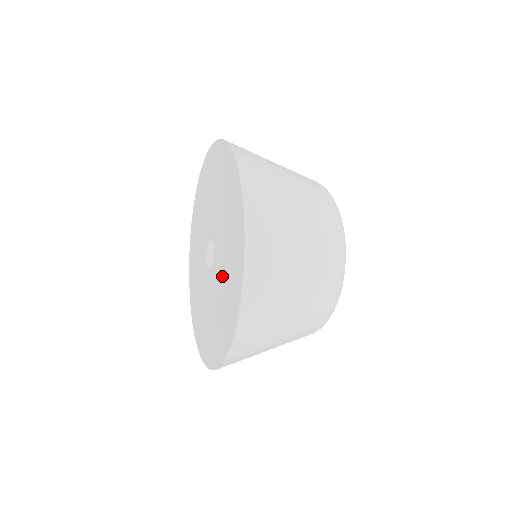
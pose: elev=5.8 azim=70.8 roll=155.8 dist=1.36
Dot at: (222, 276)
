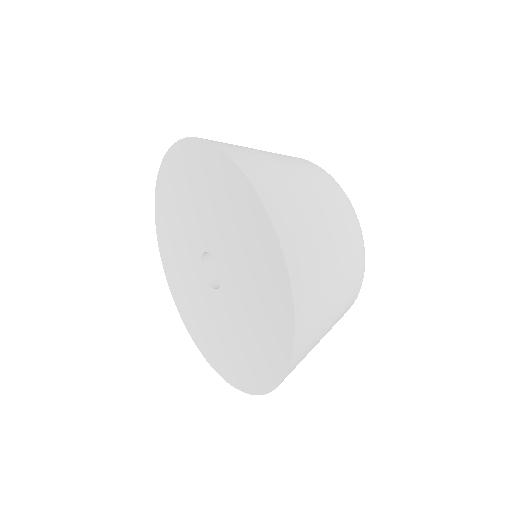
Dot at: (226, 330)
